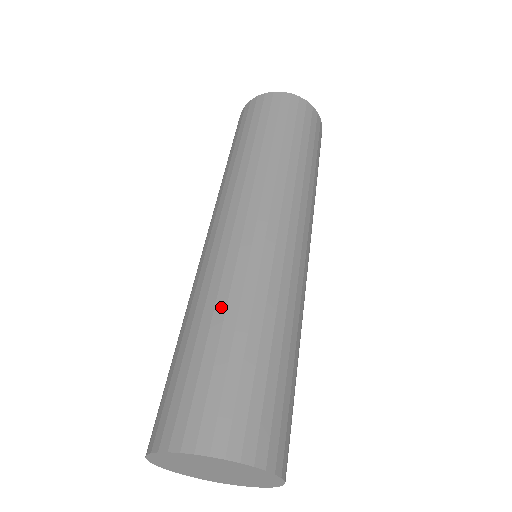
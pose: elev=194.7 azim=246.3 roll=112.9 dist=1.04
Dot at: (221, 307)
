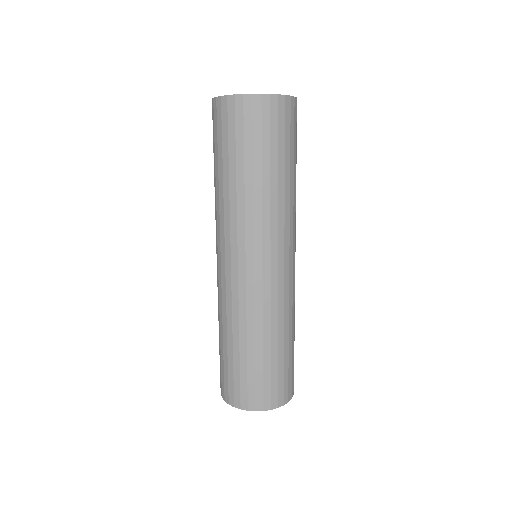
Dot at: (259, 334)
